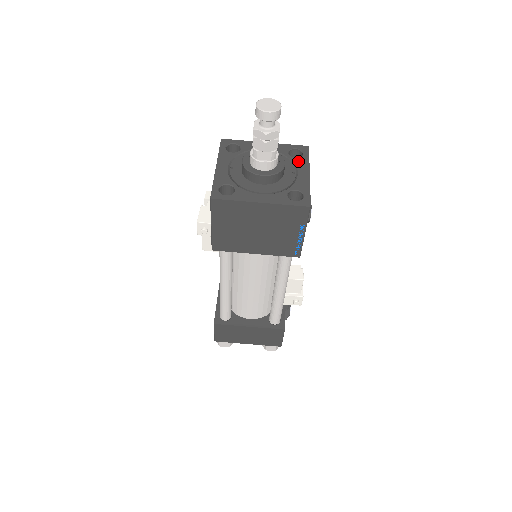
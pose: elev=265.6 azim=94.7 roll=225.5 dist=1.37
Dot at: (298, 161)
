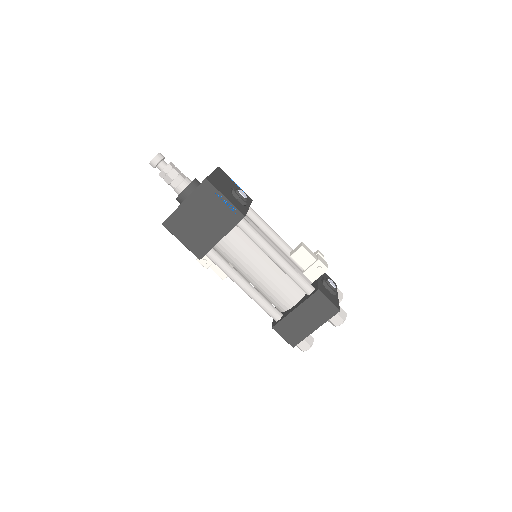
Dot at: occluded
